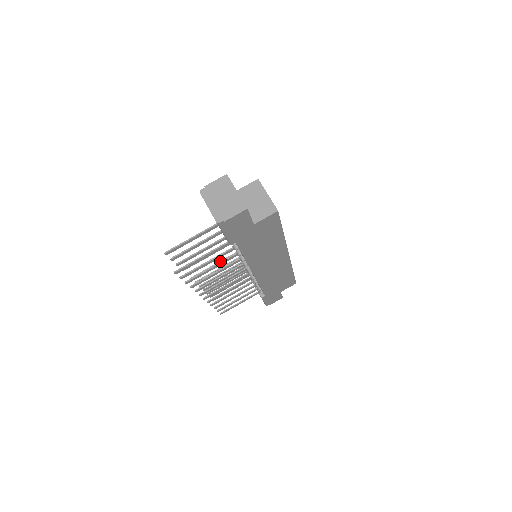
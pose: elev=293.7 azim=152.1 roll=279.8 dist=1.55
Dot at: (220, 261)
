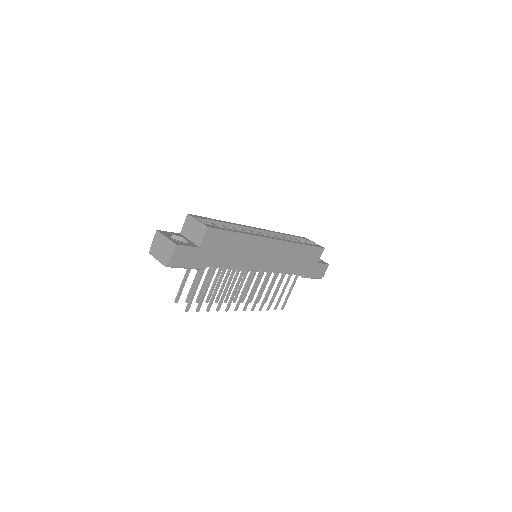
Dot at: (234, 277)
